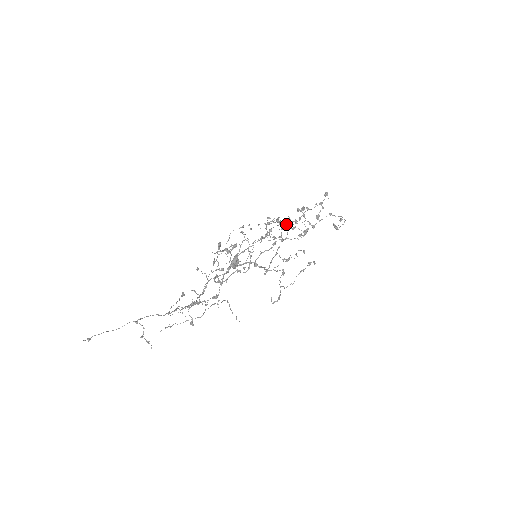
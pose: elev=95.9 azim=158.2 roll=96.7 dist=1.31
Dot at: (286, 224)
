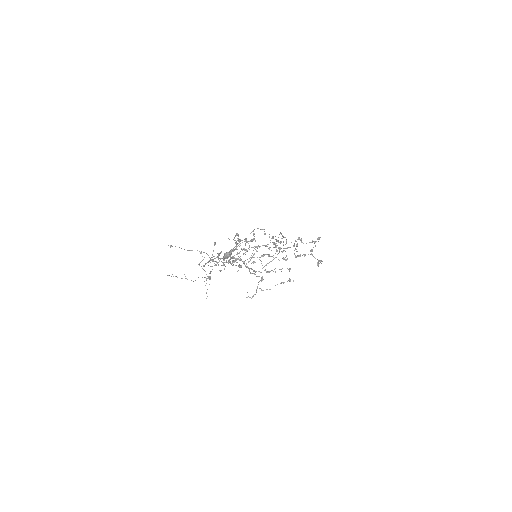
Dot at: occluded
